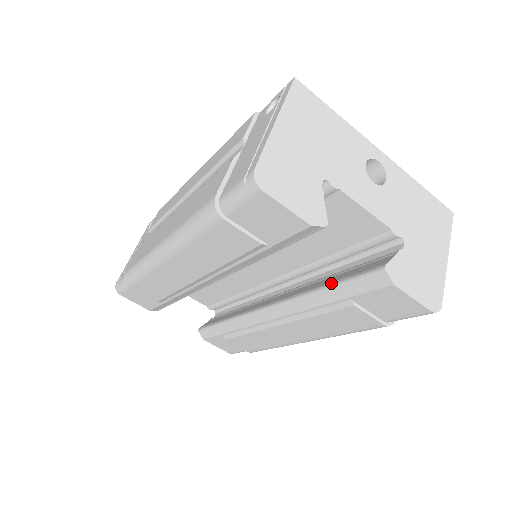
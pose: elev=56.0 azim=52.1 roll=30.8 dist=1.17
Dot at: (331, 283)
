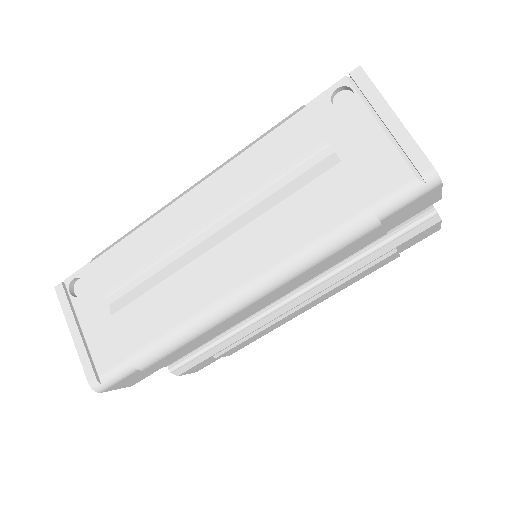
Dot at: (377, 243)
